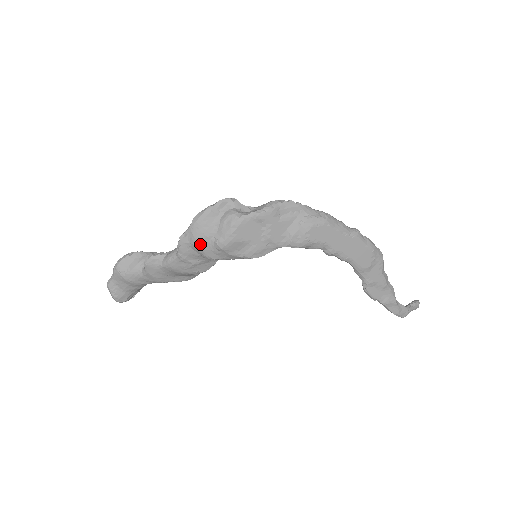
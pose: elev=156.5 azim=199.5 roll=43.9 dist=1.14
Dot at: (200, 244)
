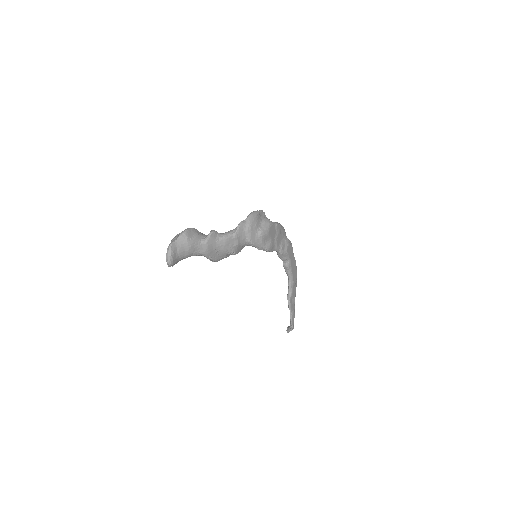
Dot at: (252, 229)
